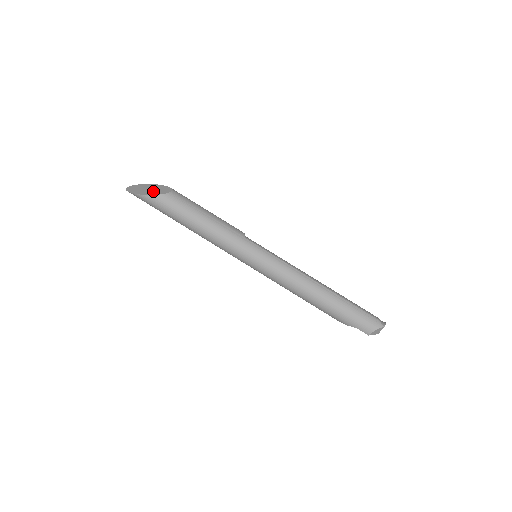
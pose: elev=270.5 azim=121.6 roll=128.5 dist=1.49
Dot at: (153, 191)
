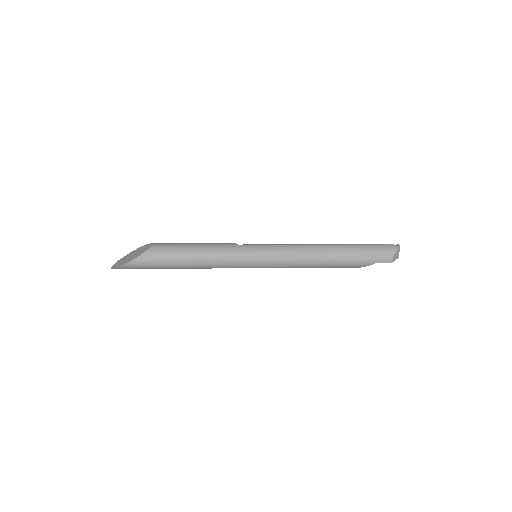
Dot at: (136, 255)
